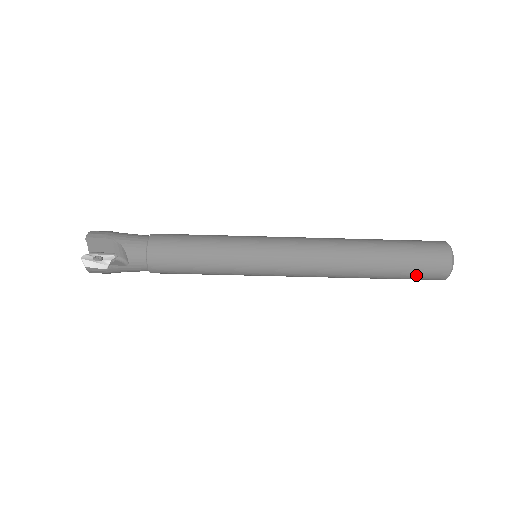
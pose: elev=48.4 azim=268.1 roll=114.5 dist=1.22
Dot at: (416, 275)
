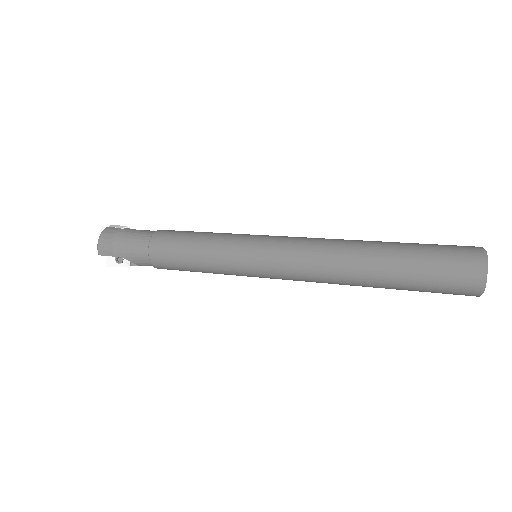
Dot at: occluded
